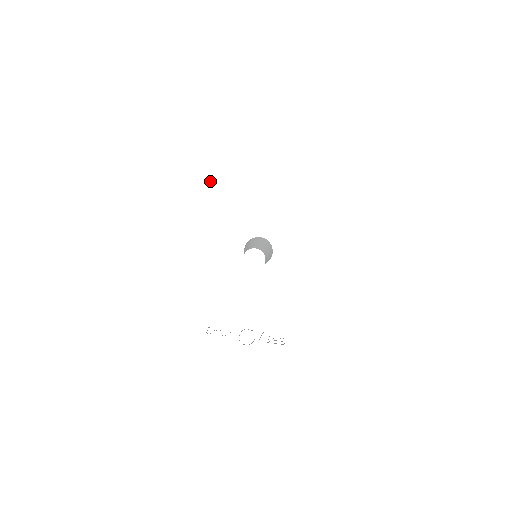
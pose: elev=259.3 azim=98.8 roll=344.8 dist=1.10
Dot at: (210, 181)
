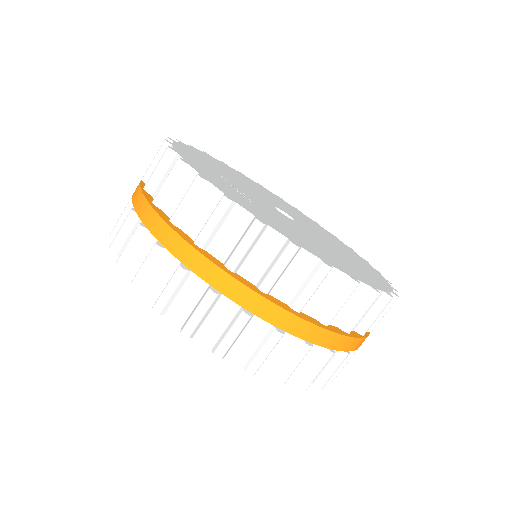
Dot at: (283, 204)
